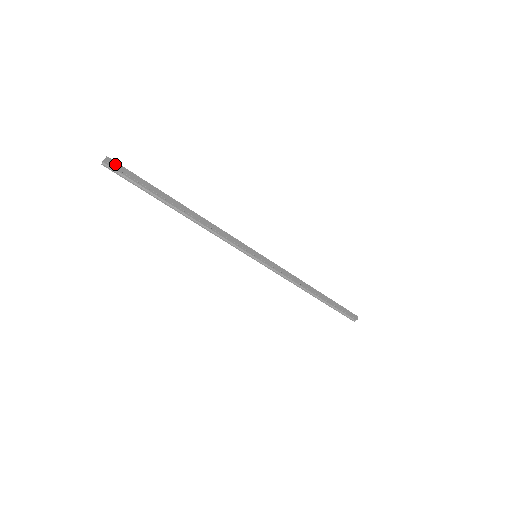
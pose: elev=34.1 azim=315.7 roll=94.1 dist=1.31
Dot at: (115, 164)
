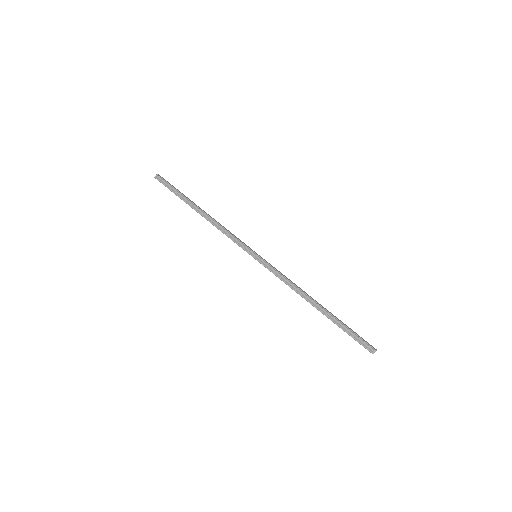
Dot at: (162, 178)
